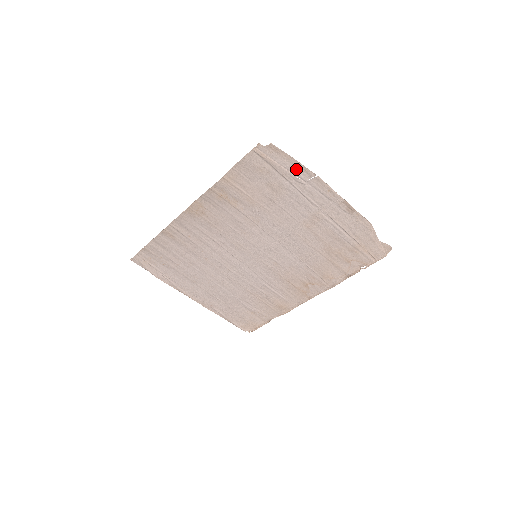
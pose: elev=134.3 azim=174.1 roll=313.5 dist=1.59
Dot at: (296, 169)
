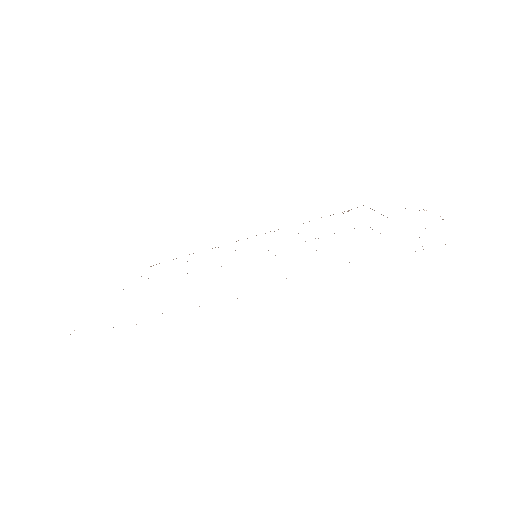
Dot at: occluded
